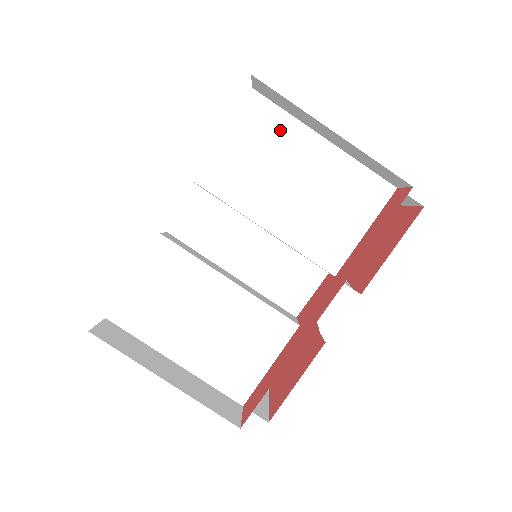
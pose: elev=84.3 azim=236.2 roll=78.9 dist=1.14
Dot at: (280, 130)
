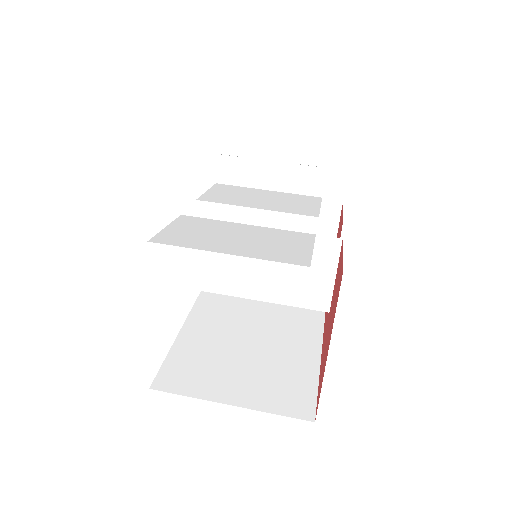
Dot at: (240, 189)
